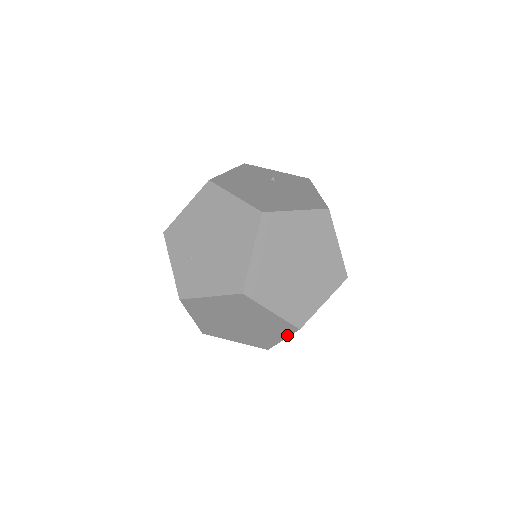
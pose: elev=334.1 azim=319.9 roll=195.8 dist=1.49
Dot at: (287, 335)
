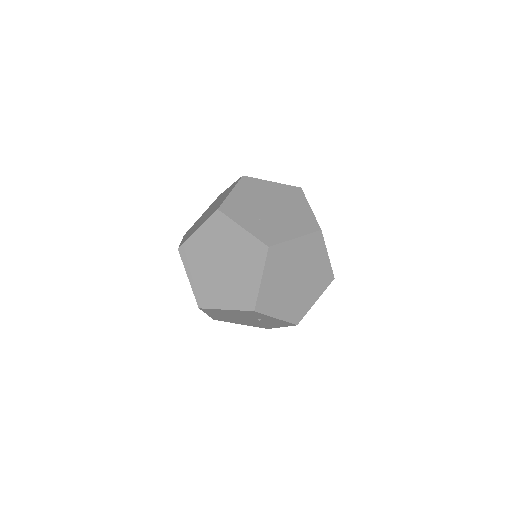
Dot at: (323, 291)
